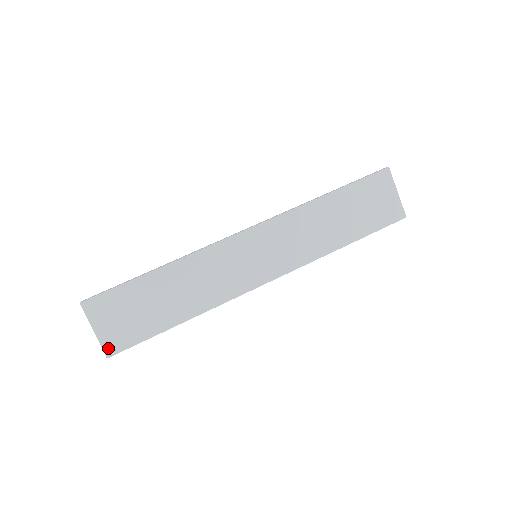
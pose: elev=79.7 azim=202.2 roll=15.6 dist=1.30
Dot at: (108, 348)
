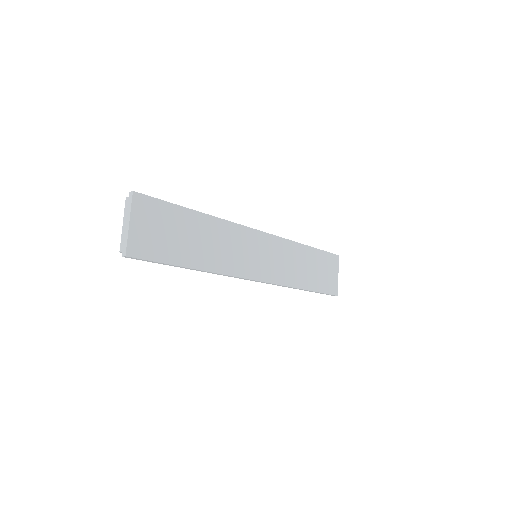
Dot at: (131, 247)
